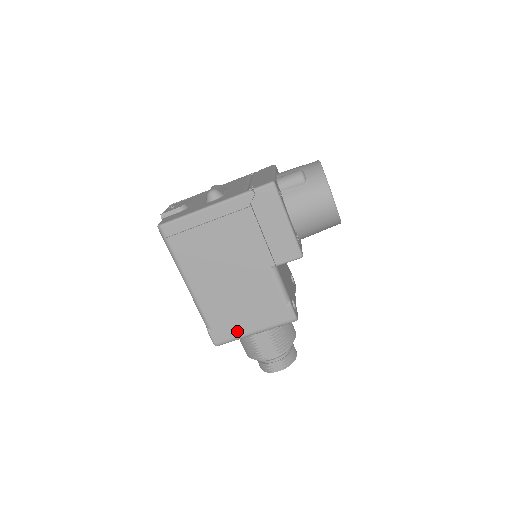
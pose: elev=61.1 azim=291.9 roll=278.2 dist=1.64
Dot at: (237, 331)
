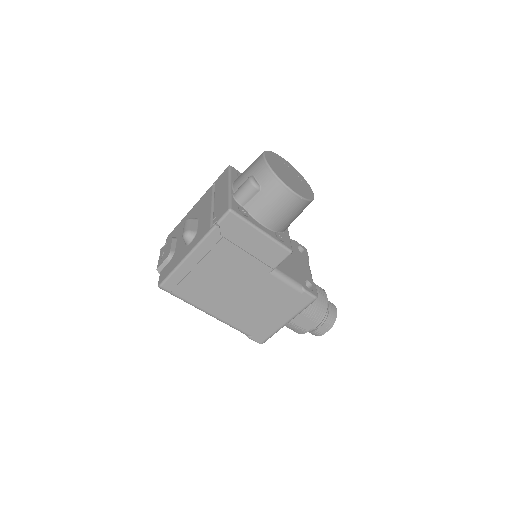
Dot at: (272, 328)
